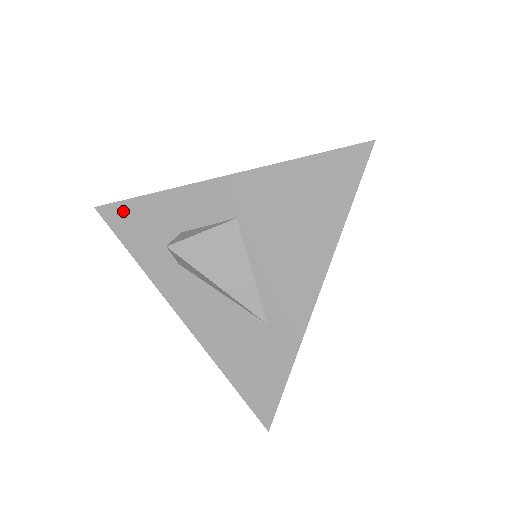
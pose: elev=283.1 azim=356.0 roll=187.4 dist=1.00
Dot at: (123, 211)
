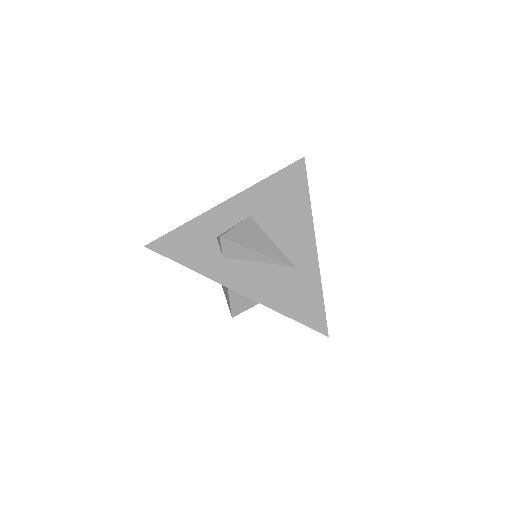
Dot at: (169, 240)
